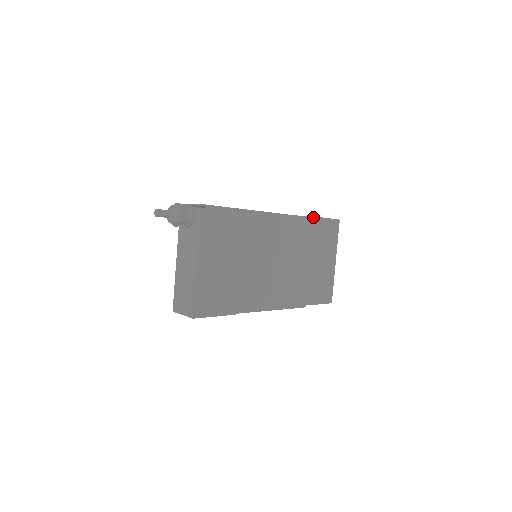
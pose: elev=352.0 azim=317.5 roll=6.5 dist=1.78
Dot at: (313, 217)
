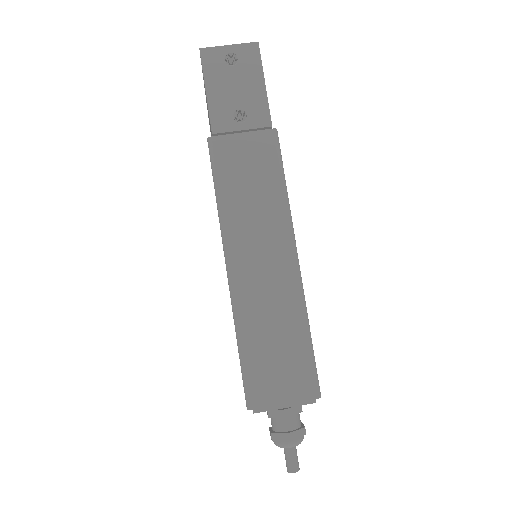
Dot at: (271, 124)
